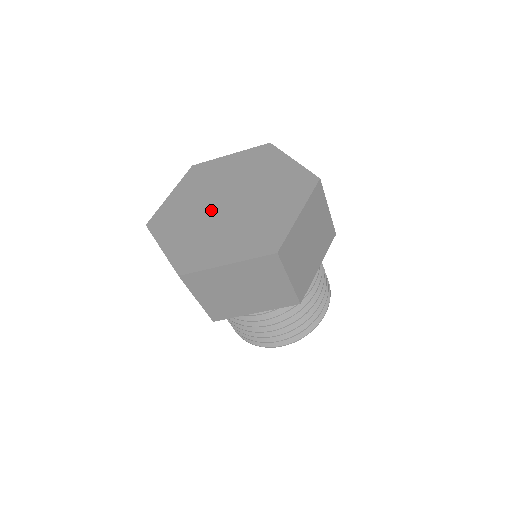
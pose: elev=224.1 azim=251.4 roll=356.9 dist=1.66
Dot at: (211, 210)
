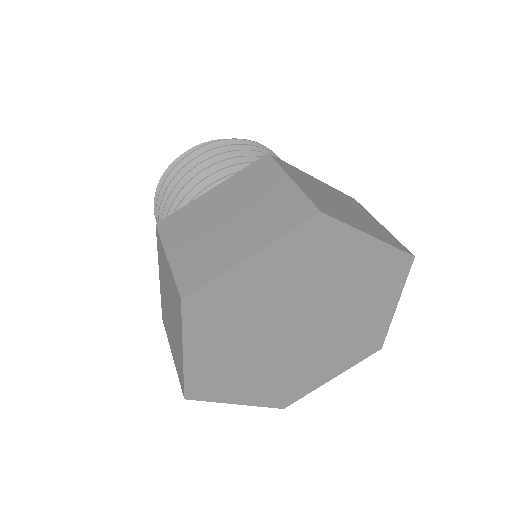
Dot at: (276, 328)
